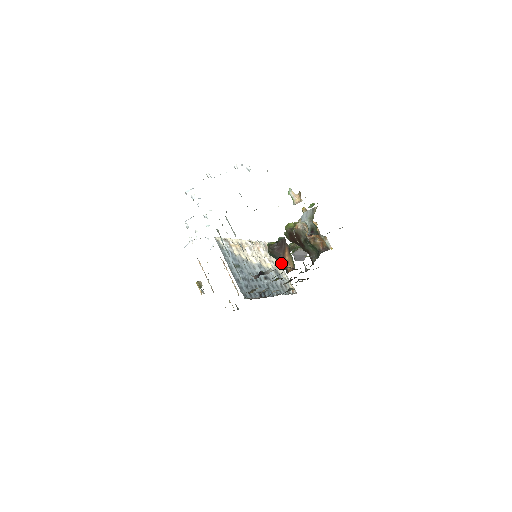
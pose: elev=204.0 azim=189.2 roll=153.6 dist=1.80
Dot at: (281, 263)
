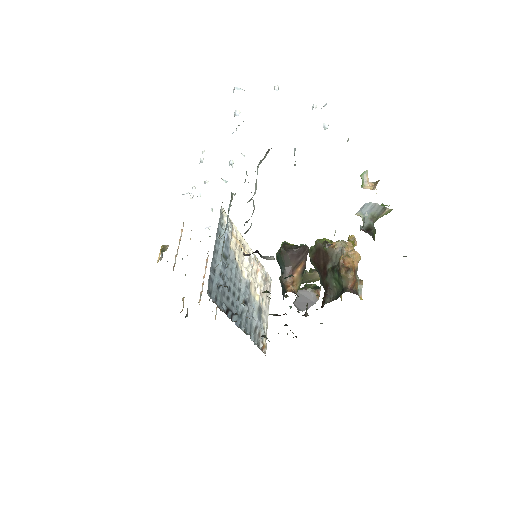
Dot at: (284, 277)
